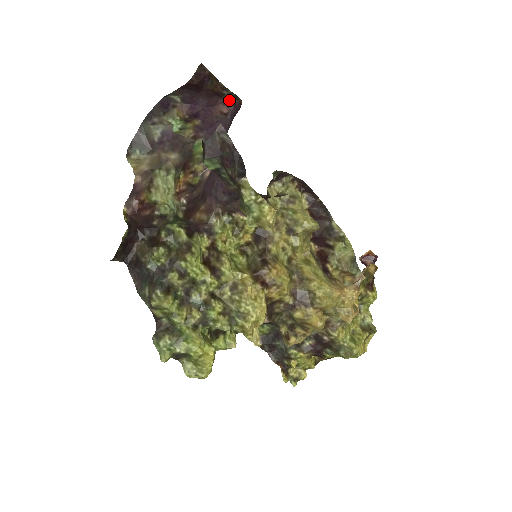
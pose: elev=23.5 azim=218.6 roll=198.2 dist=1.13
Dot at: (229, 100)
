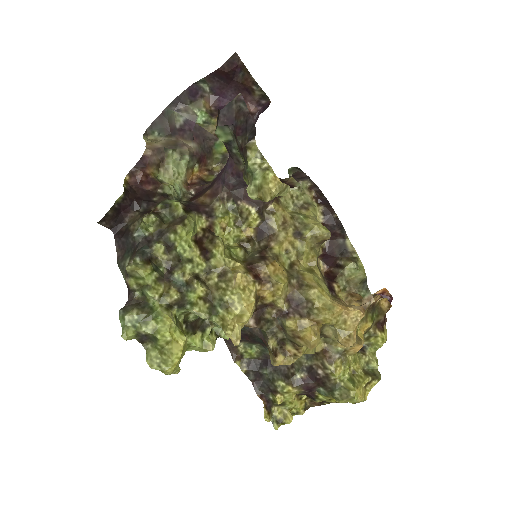
Dot at: (258, 99)
